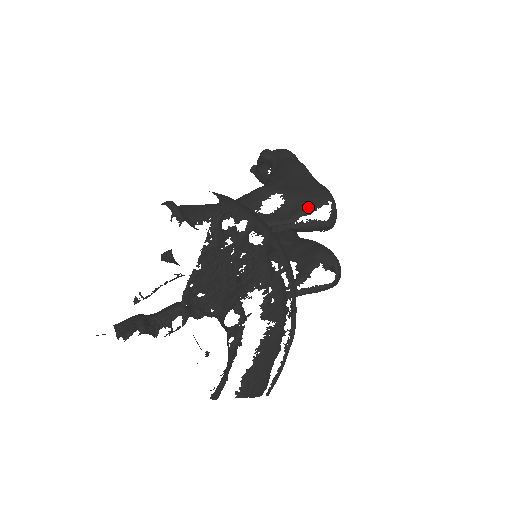
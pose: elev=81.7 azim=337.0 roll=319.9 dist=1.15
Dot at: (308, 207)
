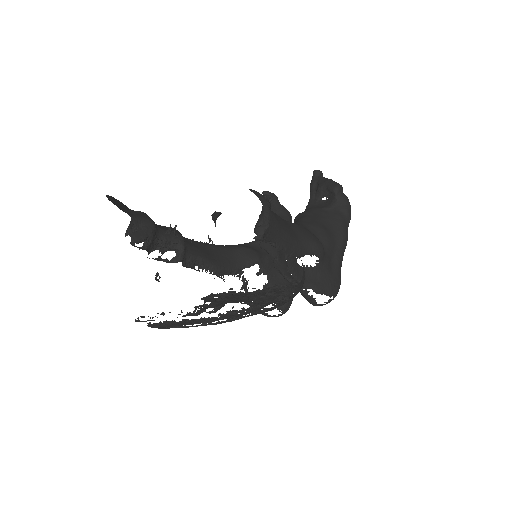
Dot at: (321, 288)
